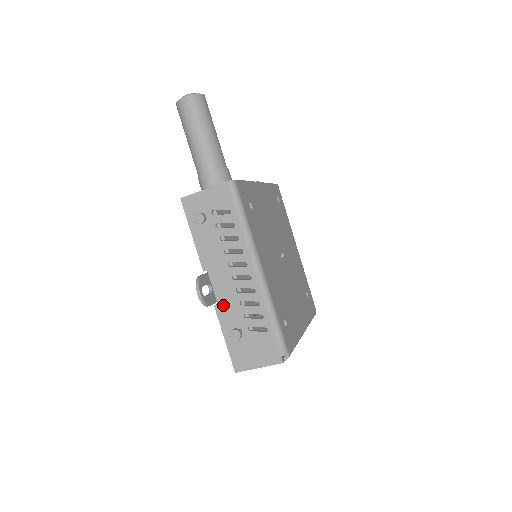
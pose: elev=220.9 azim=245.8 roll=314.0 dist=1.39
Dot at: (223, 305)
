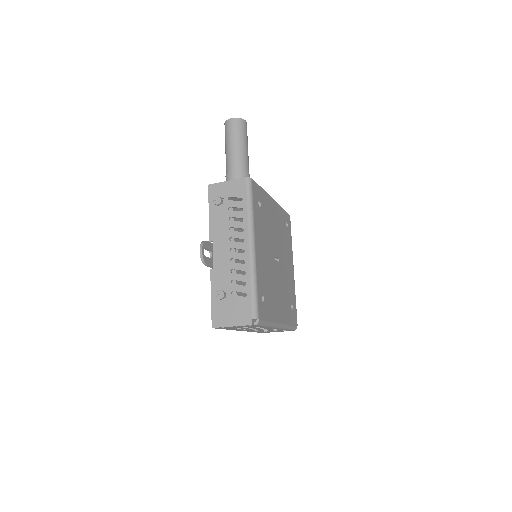
Dot at: (217, 270)
